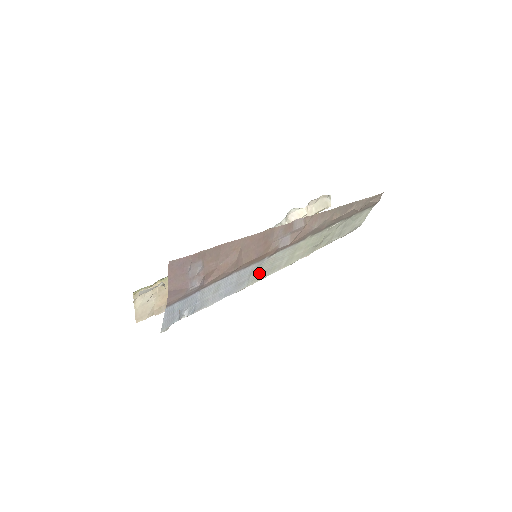
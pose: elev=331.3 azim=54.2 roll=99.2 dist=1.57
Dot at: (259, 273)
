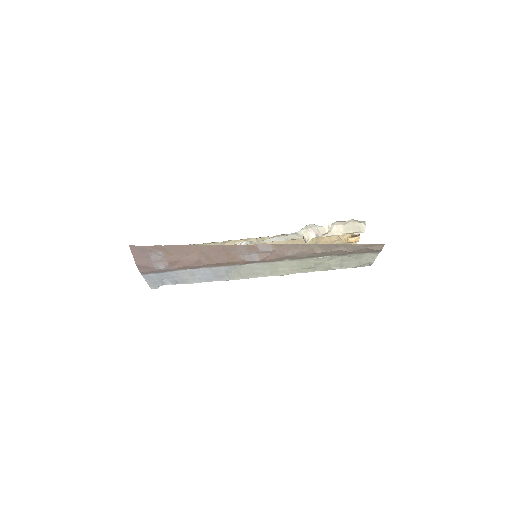
Dot at: (239, 273)
